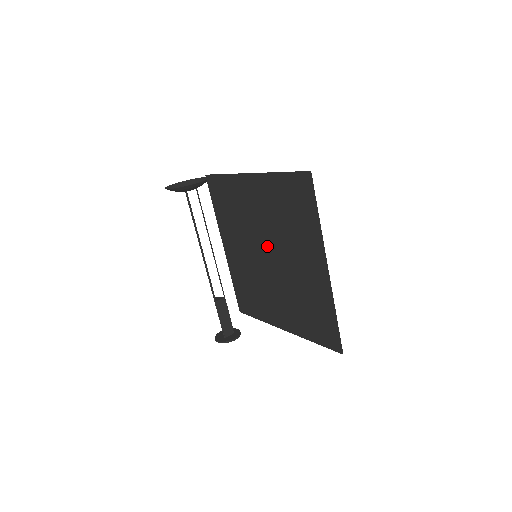
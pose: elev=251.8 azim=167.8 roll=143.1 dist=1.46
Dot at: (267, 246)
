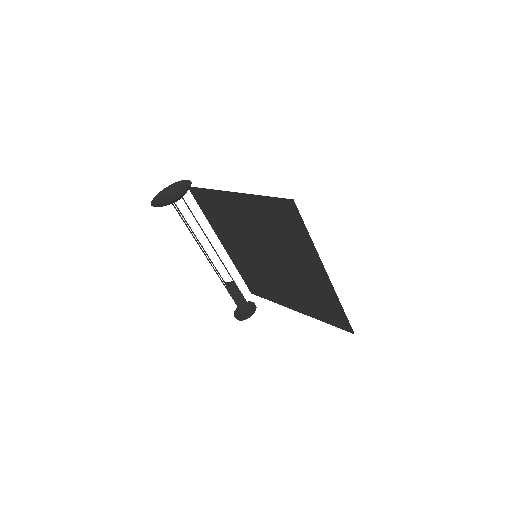
Dot at: (265, 250)
